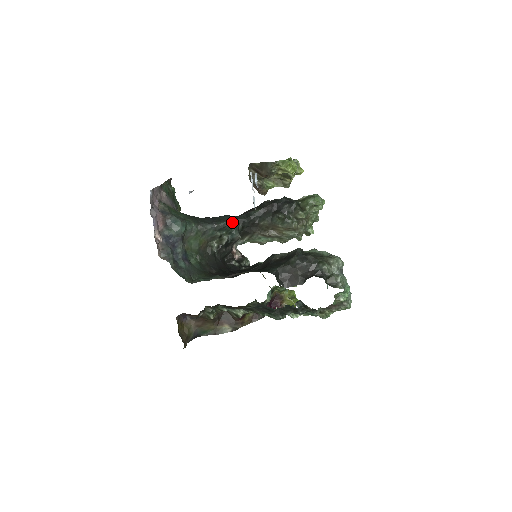
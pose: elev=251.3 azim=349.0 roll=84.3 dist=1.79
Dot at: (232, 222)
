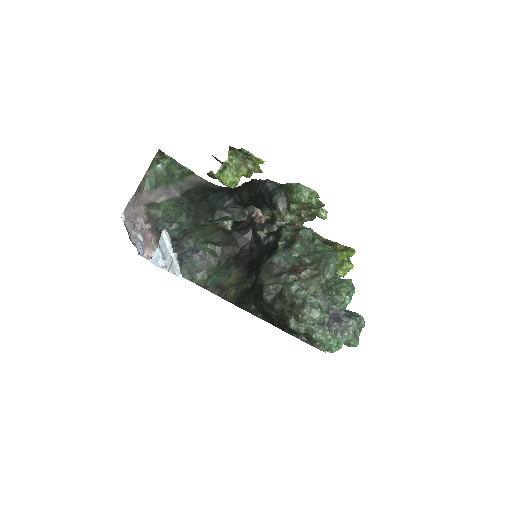
Dot at: (225, 210)
